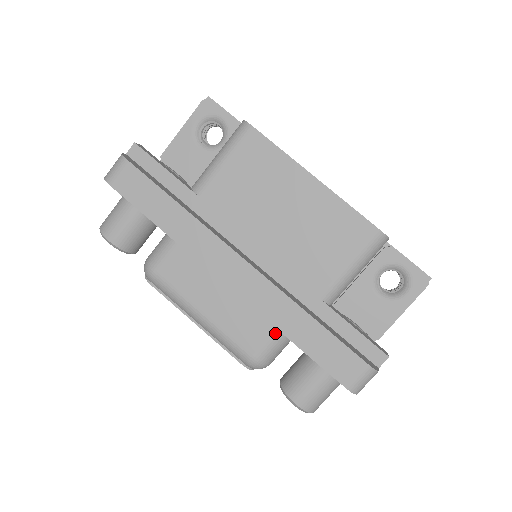
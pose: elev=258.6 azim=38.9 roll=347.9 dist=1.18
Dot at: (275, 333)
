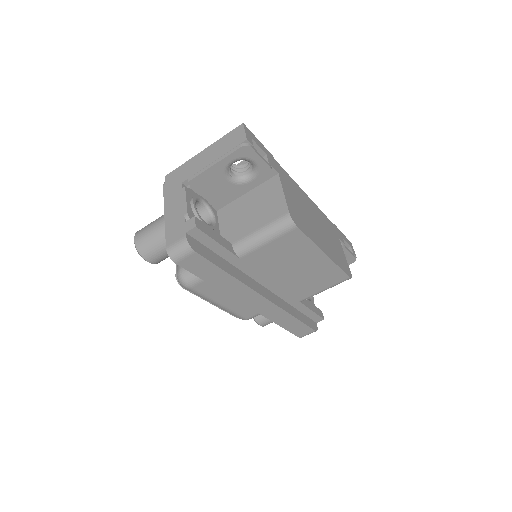
Dot at: occluded
